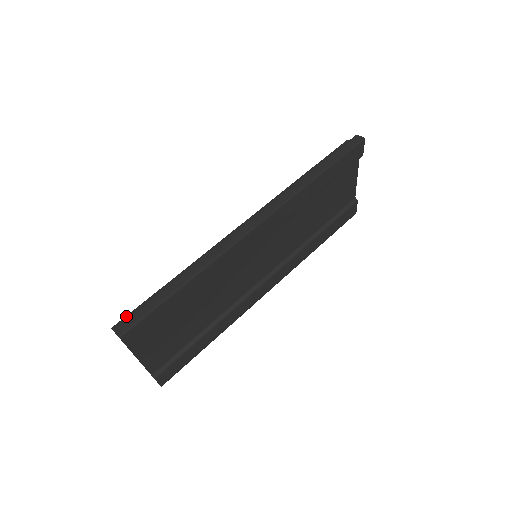
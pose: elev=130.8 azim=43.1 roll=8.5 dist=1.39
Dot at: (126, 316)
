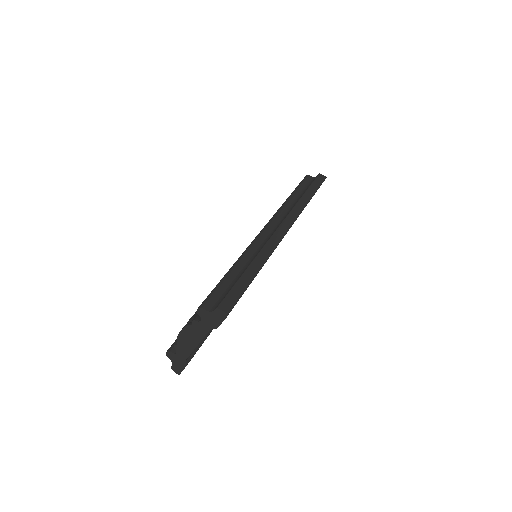
Dot at: (210, 297)
